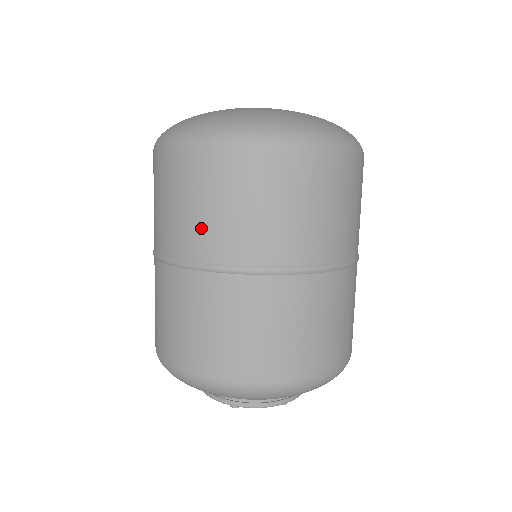
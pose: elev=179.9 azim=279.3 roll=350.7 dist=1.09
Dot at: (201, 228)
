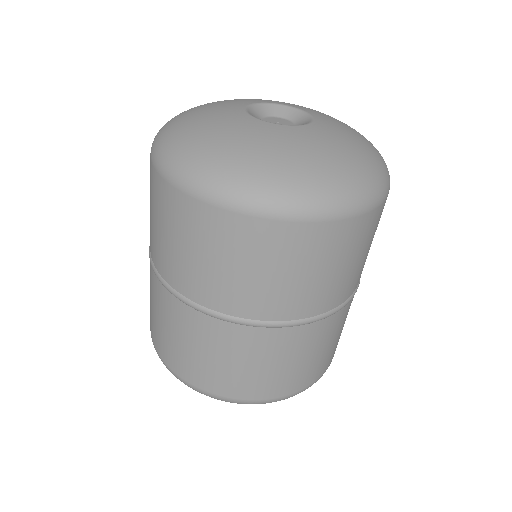
Dot at: (214, 282)
